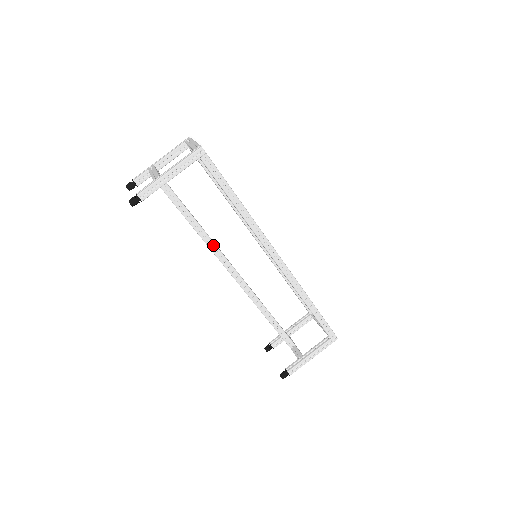
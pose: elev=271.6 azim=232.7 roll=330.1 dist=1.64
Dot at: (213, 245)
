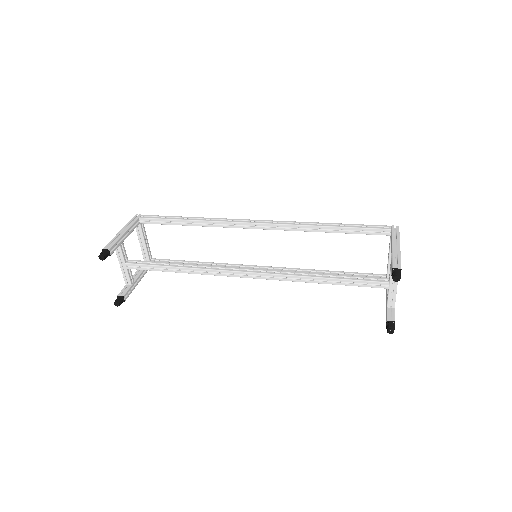
Dot at: (207, 267)
